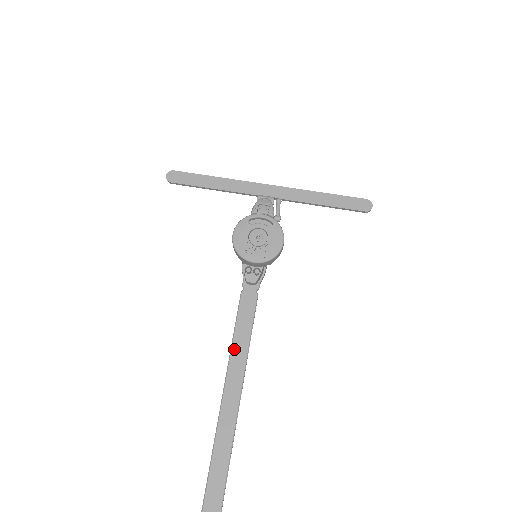
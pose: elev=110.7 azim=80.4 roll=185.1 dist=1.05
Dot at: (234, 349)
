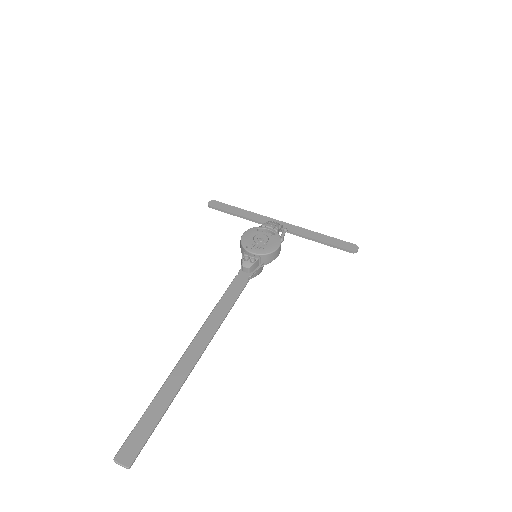
Dot at: (216, 309)
